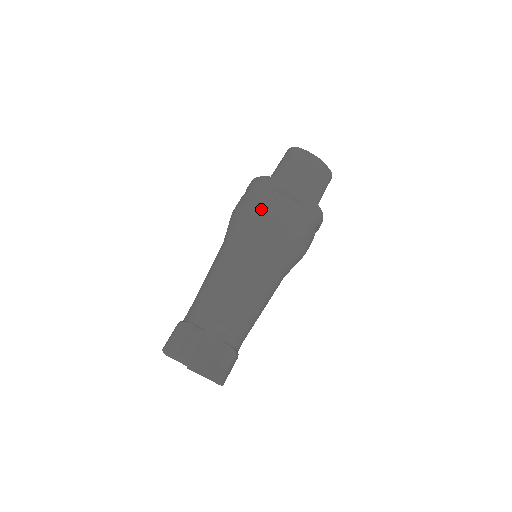
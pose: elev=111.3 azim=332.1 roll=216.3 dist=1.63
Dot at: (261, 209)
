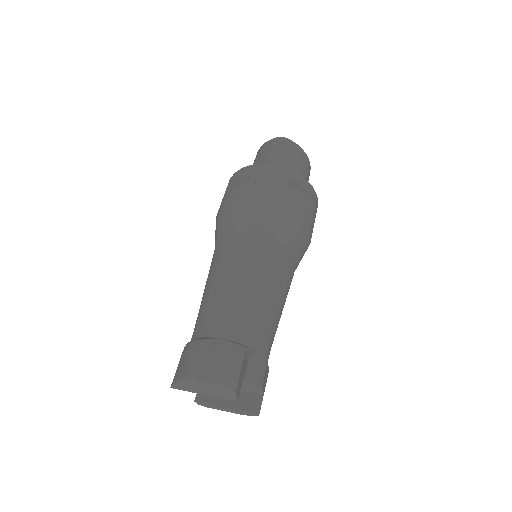
Dot at: (280, 200)
